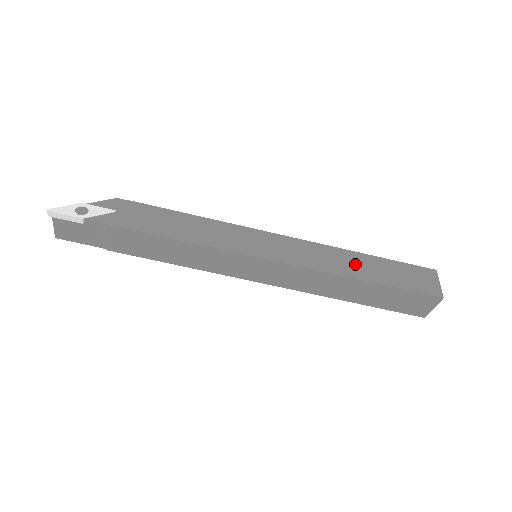
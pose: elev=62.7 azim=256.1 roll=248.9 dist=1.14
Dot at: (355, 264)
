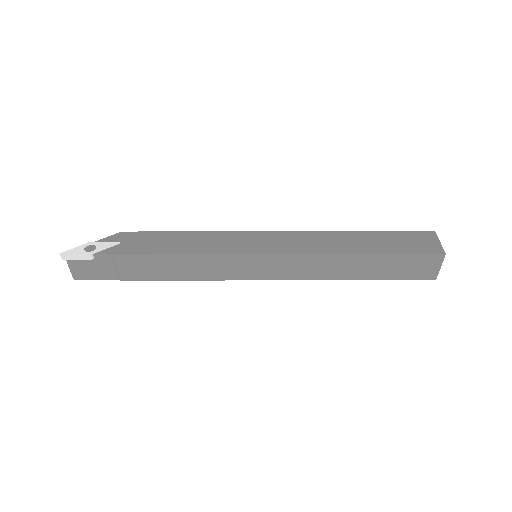
Dot at: (351, 242)
